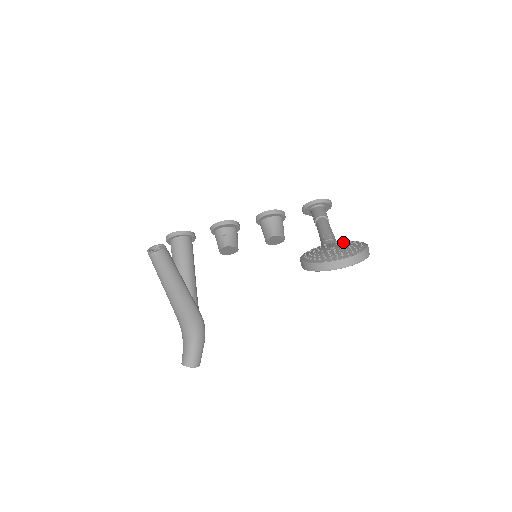
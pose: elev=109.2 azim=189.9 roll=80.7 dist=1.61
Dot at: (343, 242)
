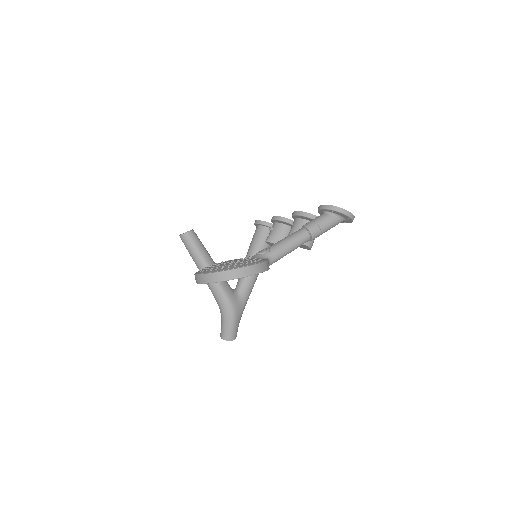
Dot at: (248, 259)
